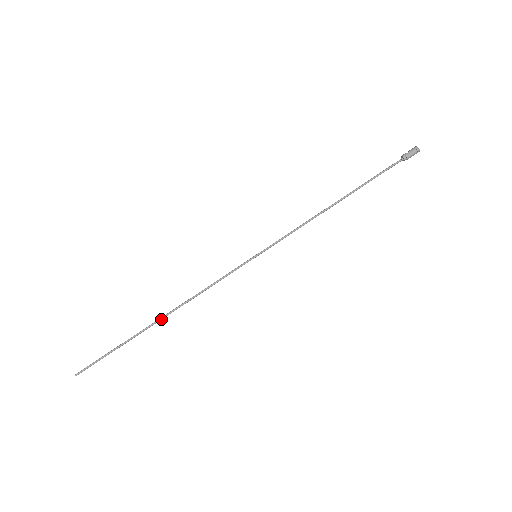
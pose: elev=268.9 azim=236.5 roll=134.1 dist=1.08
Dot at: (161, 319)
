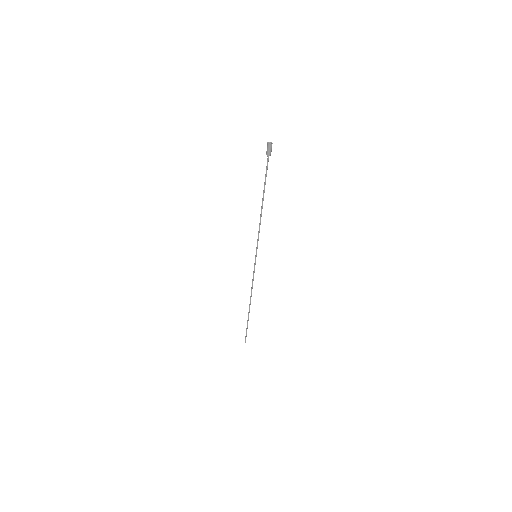
Dot at: occluded
